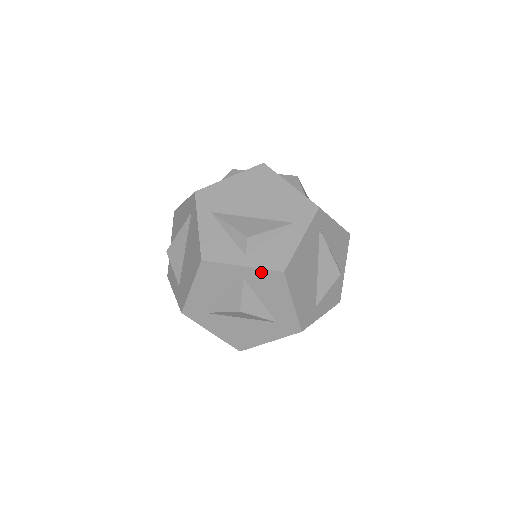
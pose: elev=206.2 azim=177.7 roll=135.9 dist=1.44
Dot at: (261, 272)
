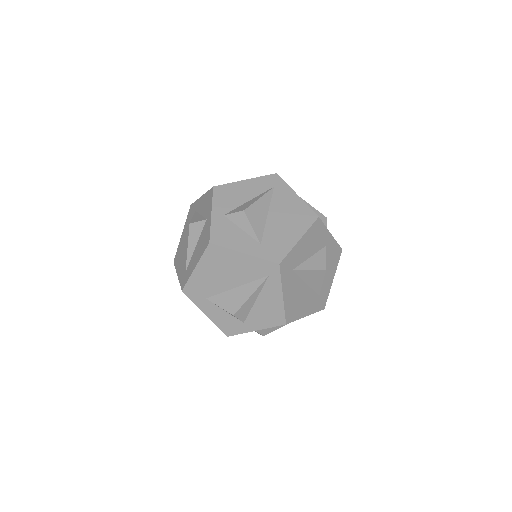
Dot at: (335, 244)
